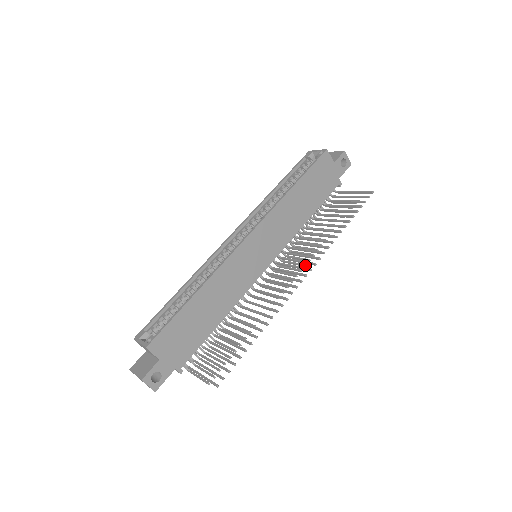
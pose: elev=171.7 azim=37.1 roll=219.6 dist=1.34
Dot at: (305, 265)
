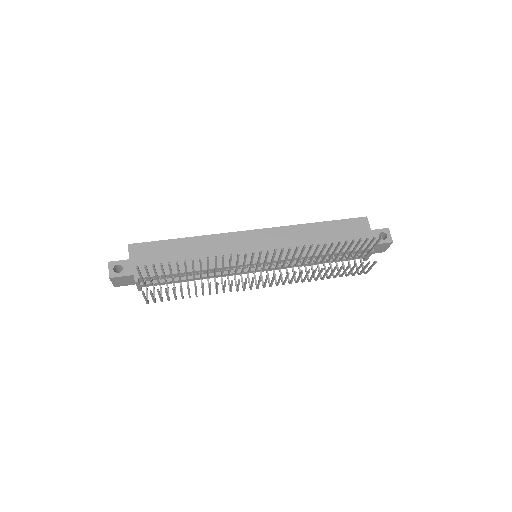
Dot at: (288, 272)
